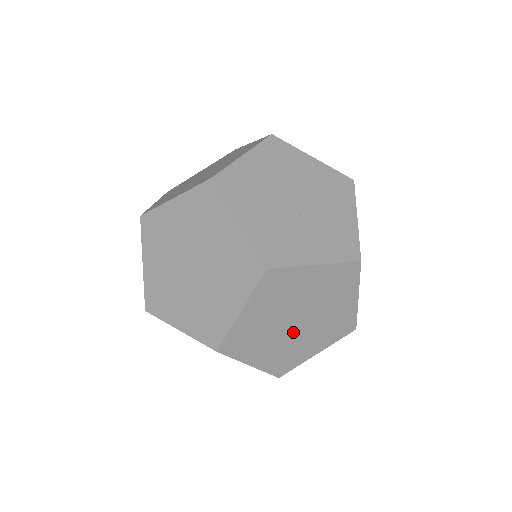
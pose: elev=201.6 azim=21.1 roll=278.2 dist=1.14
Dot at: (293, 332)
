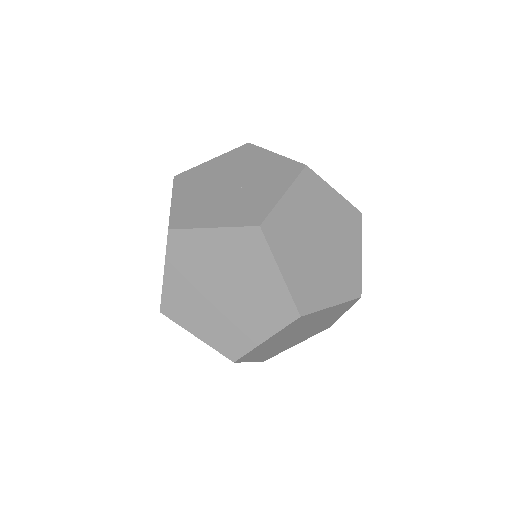
Dot at: (328, 254)
